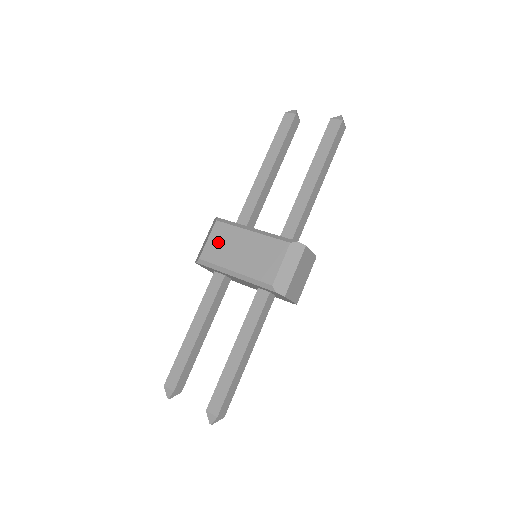
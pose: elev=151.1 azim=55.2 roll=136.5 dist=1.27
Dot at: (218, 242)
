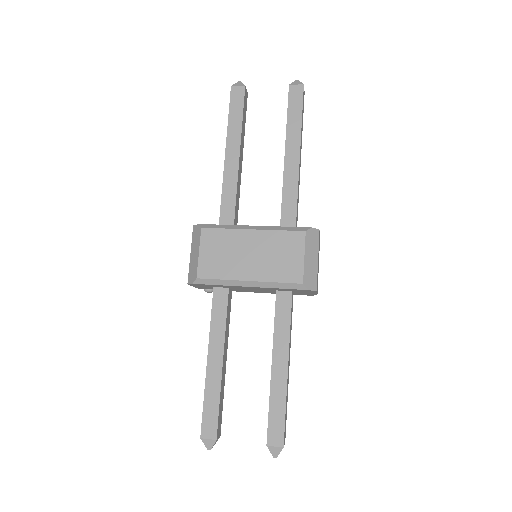
Dot at: (214, 252)
